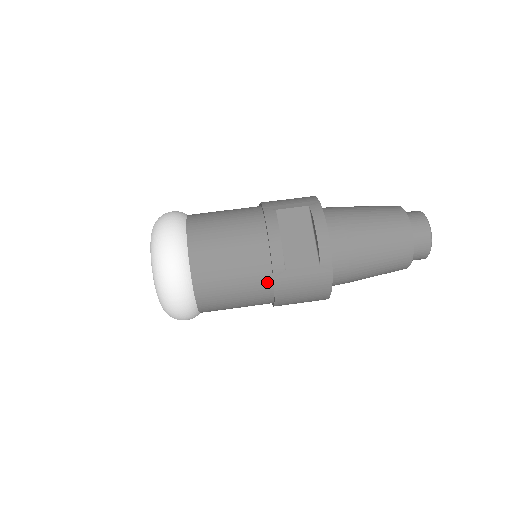
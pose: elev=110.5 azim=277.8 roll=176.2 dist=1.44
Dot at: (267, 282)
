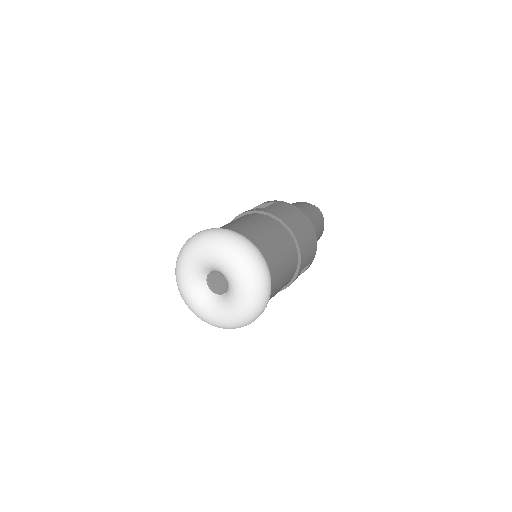
Dot at: (266, 217)
